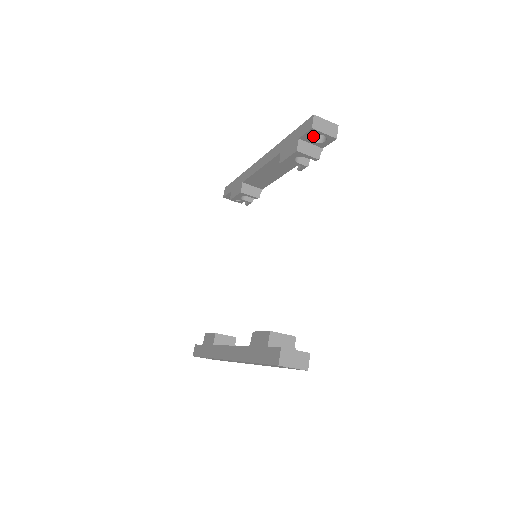
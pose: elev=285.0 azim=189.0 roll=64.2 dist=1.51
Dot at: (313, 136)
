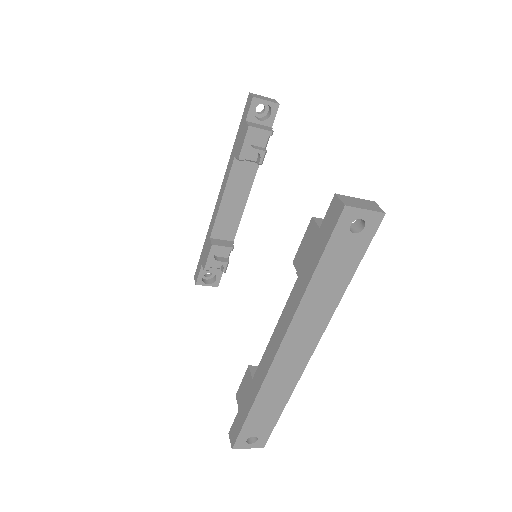
Dot at: (258, 118)
